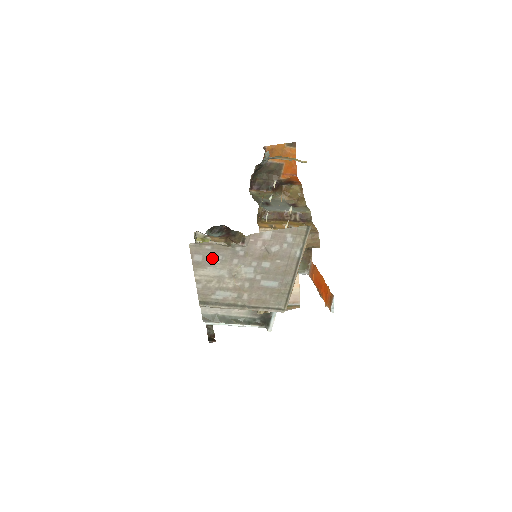
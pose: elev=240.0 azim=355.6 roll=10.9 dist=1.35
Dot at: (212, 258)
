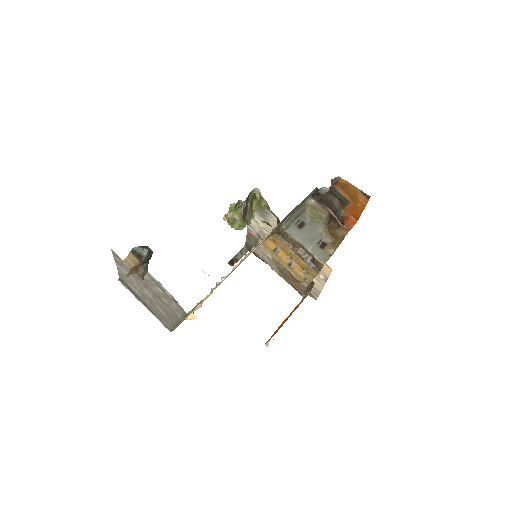
Dot at: (126, 267)
